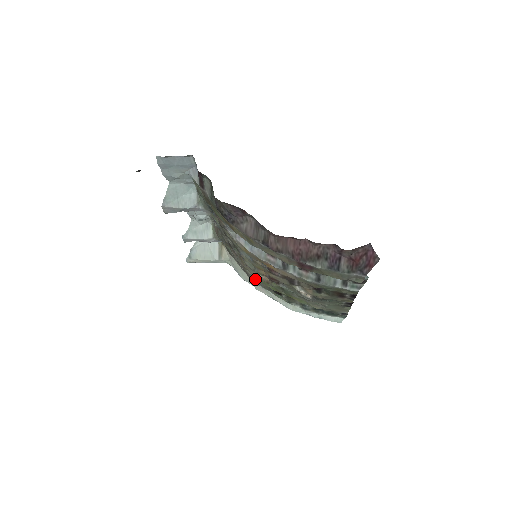
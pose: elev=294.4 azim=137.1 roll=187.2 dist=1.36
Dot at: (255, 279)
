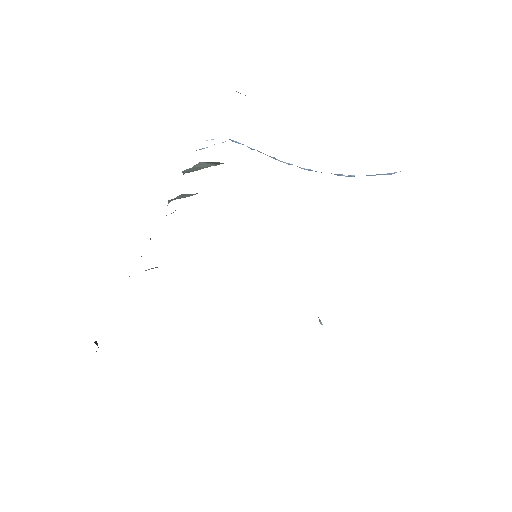
Dot at: occluded
